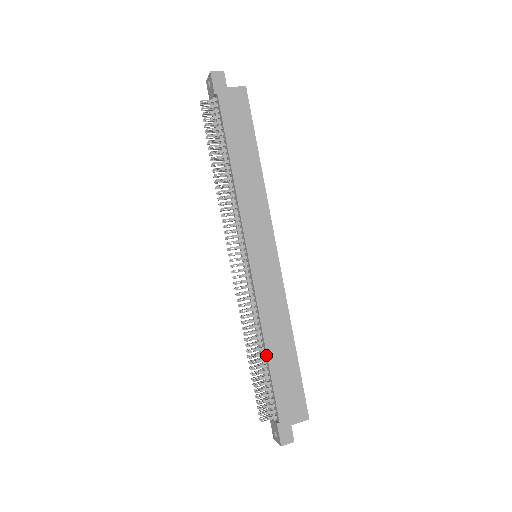
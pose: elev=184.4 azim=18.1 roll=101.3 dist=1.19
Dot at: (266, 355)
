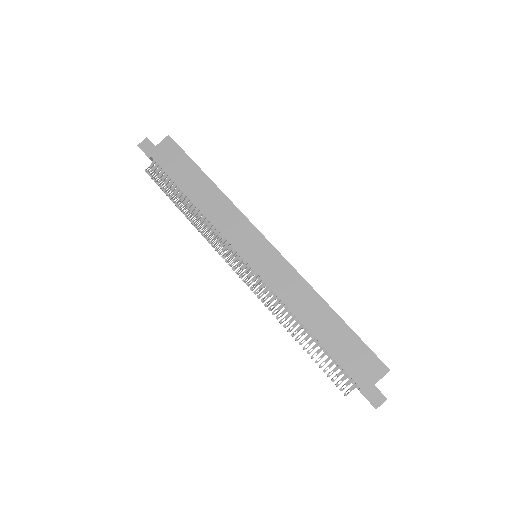
Dot at: (311, 334)
